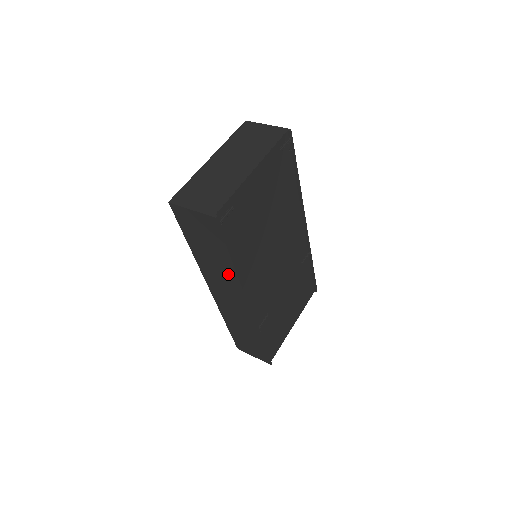
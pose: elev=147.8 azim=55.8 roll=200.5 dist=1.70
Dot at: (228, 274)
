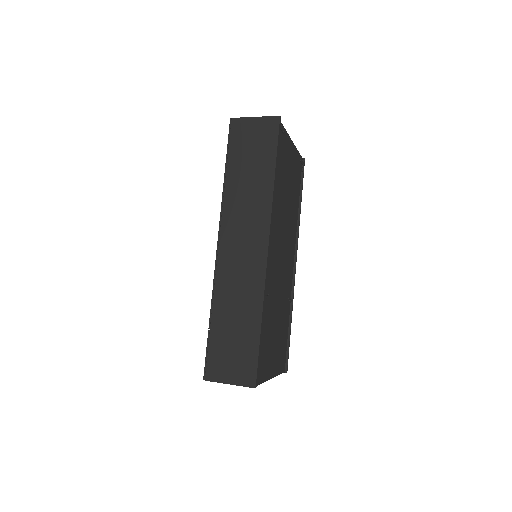
Dot at: (261, 196)
